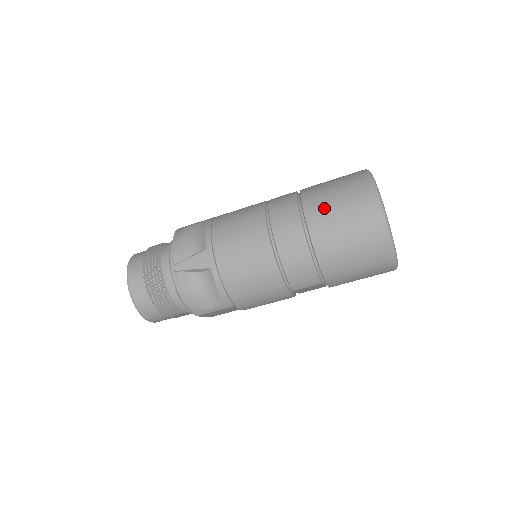
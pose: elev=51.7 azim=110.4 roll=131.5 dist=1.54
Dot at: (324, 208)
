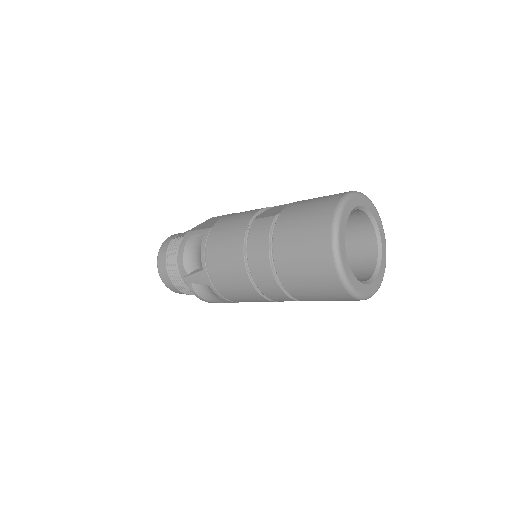
Dot at: (289, 258)
